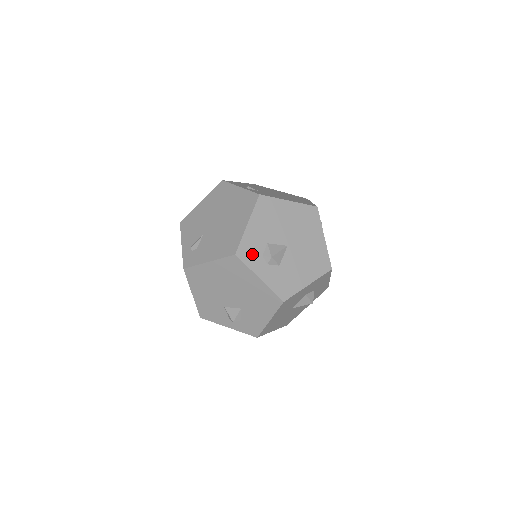
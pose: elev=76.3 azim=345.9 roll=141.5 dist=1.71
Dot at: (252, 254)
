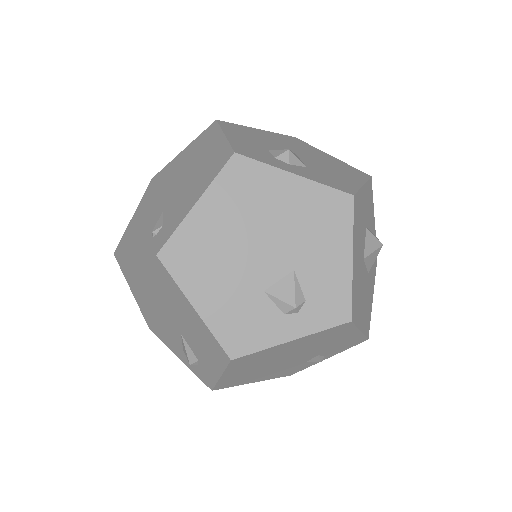
Dot at: (258, 155)
